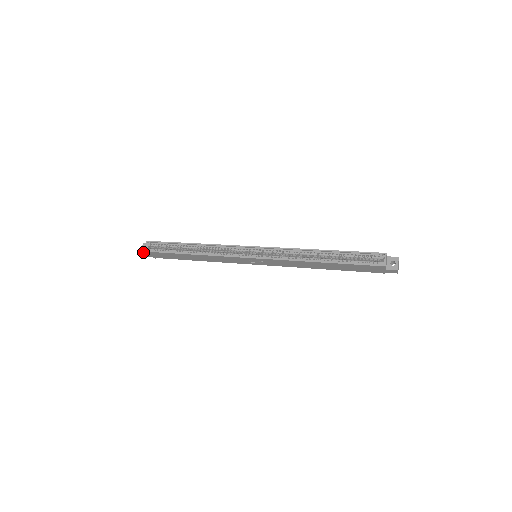
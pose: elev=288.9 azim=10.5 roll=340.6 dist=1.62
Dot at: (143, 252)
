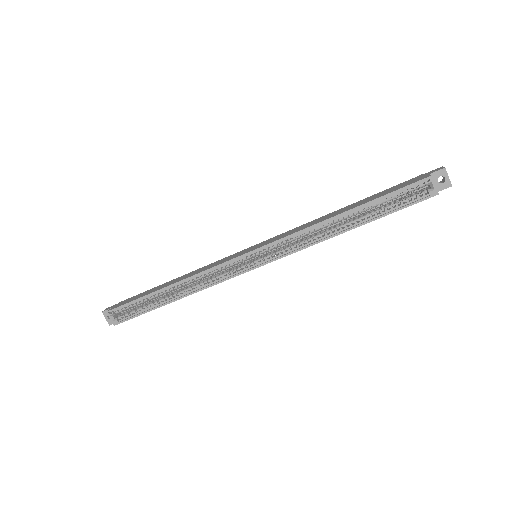
Dot at: (111, 322)
